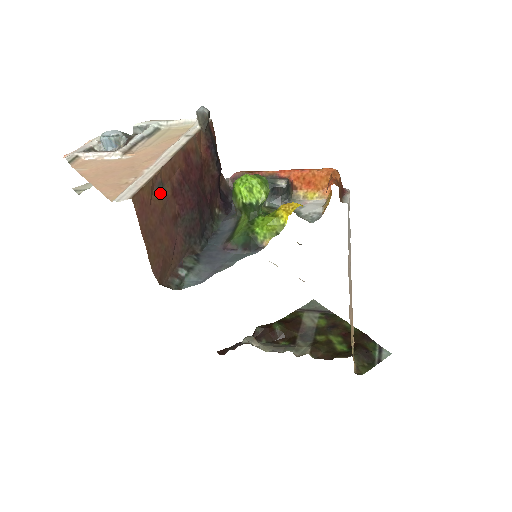
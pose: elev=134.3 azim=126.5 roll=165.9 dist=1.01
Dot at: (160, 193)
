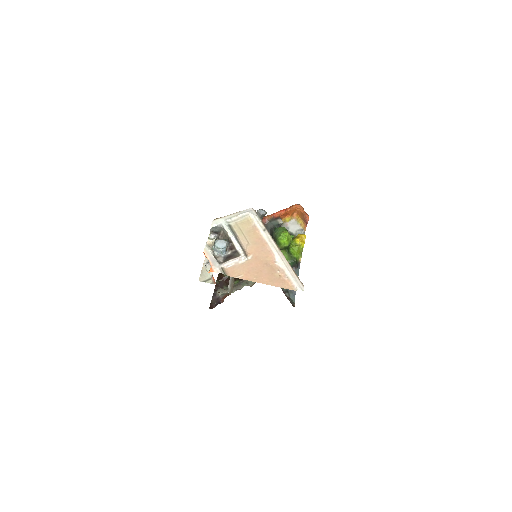
Dot at: occluded
